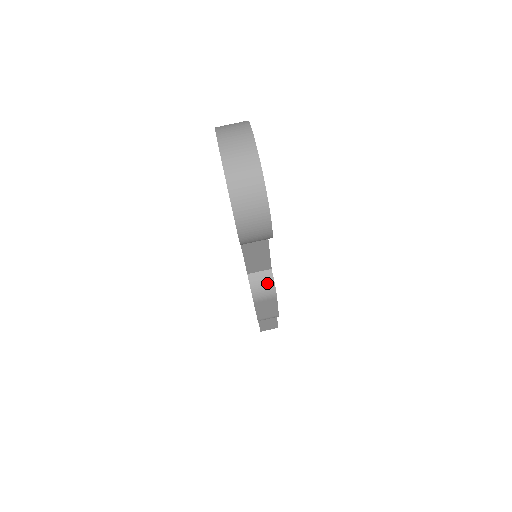
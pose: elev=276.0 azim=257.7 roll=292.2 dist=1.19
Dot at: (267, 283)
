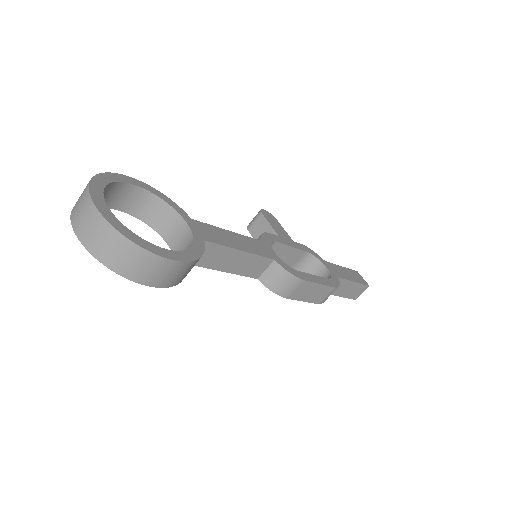
Dot at: (280, 275)
